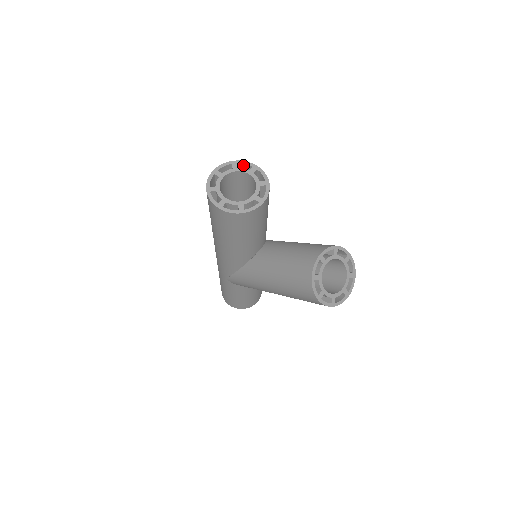
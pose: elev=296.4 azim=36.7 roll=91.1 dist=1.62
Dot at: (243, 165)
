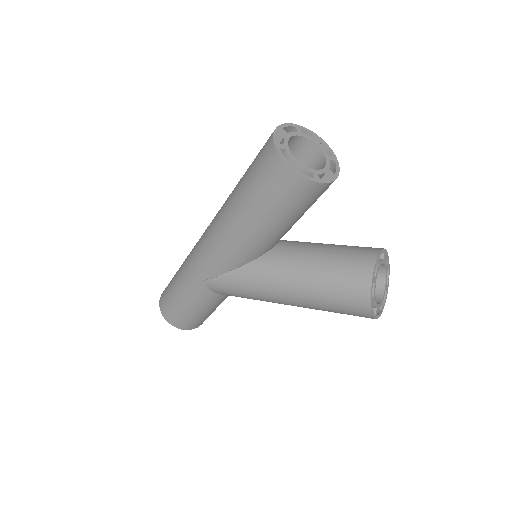
Dot at: (305, 133)
